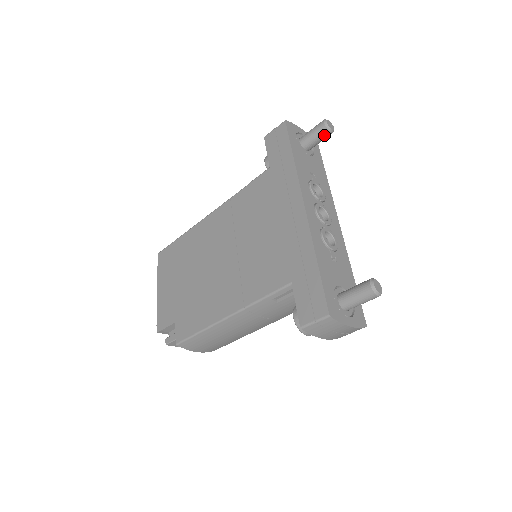
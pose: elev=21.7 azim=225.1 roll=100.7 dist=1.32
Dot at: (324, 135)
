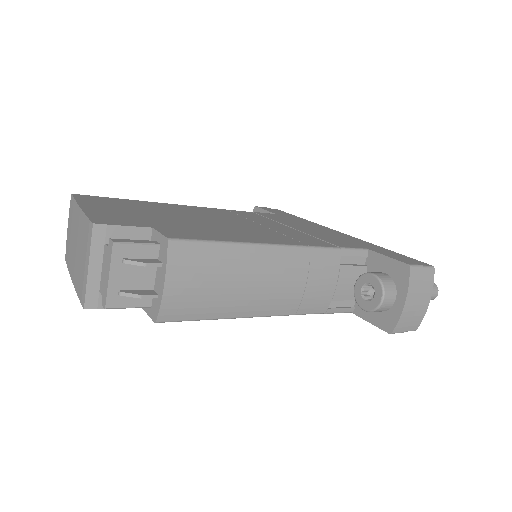
Dot at: occluded
